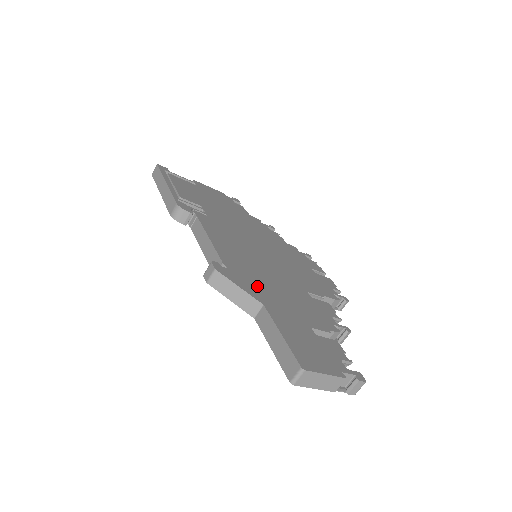
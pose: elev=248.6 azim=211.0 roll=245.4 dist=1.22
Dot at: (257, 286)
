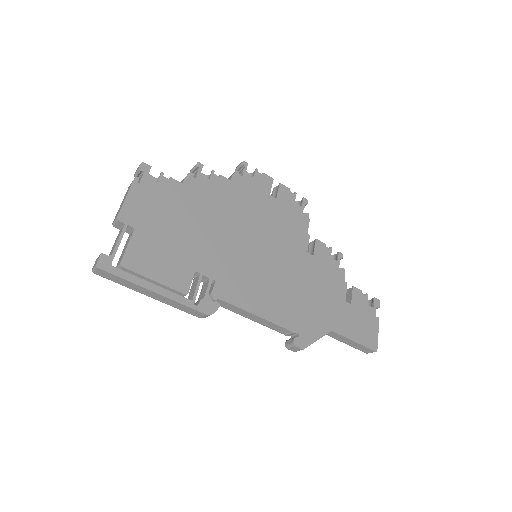
Dot at: (313, 317)
